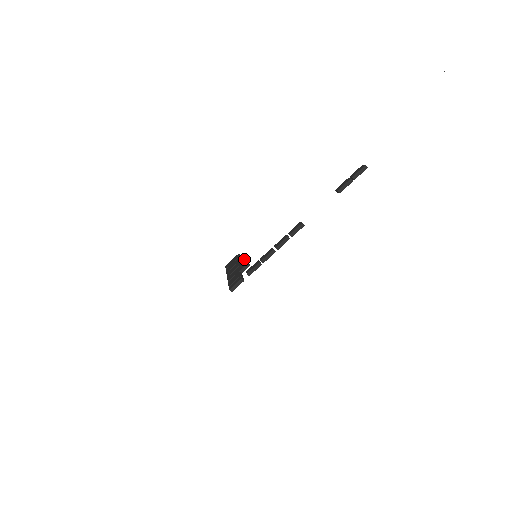
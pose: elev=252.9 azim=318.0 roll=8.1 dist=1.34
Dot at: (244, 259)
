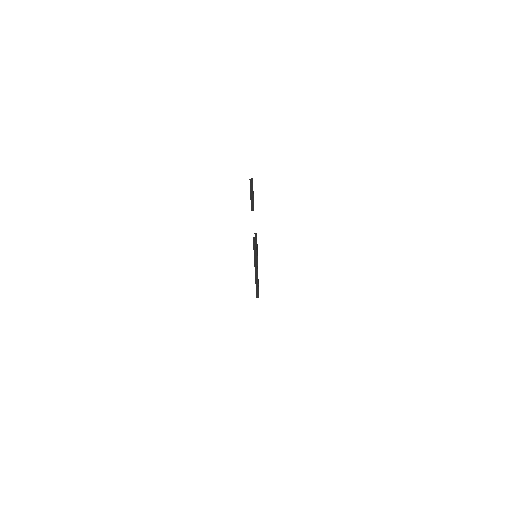
Dot at: occluded
